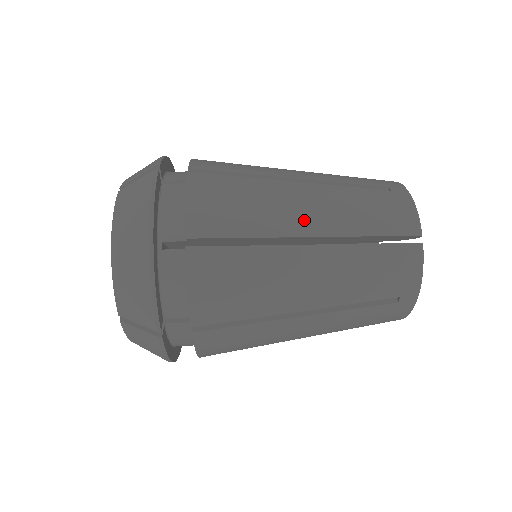
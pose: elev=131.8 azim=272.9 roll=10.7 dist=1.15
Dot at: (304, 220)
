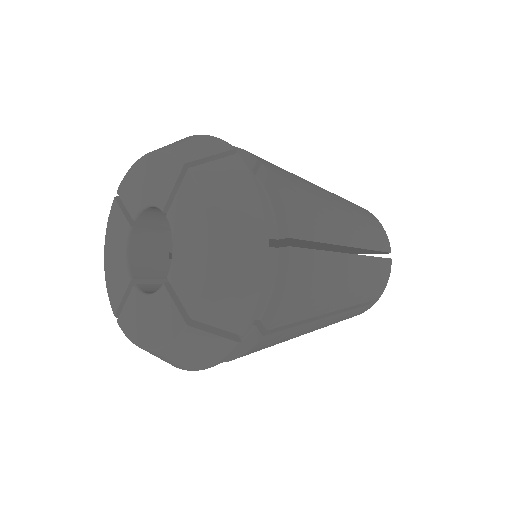
Dot at: (346, 231)
